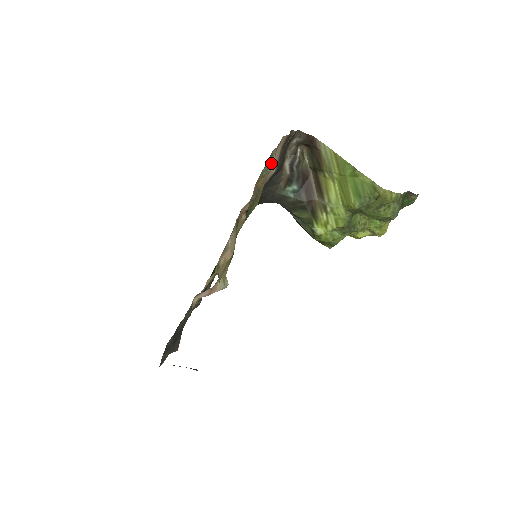
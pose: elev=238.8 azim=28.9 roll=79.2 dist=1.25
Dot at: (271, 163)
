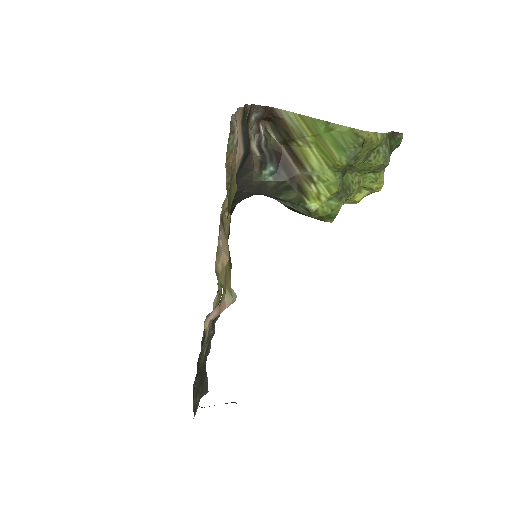
Dot at: (234, 134)
